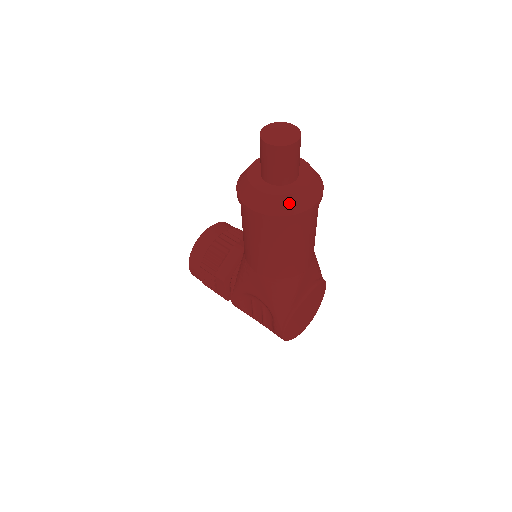
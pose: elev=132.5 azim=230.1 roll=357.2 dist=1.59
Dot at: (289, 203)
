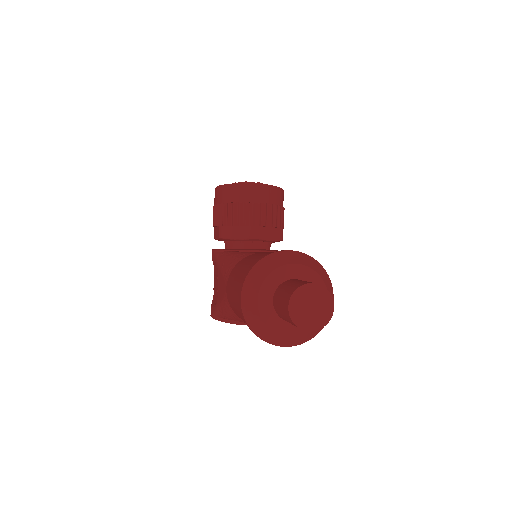
Dot at: (266, 333)
